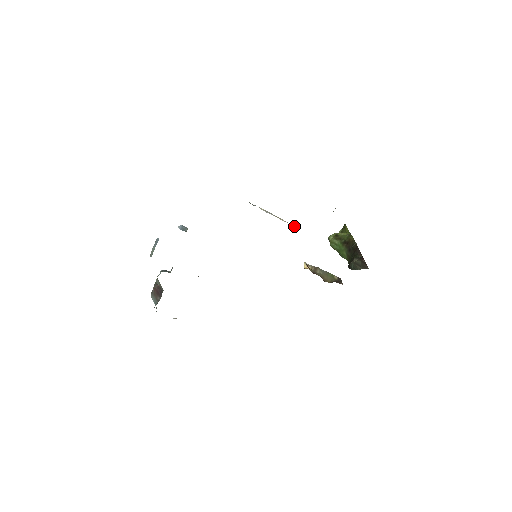
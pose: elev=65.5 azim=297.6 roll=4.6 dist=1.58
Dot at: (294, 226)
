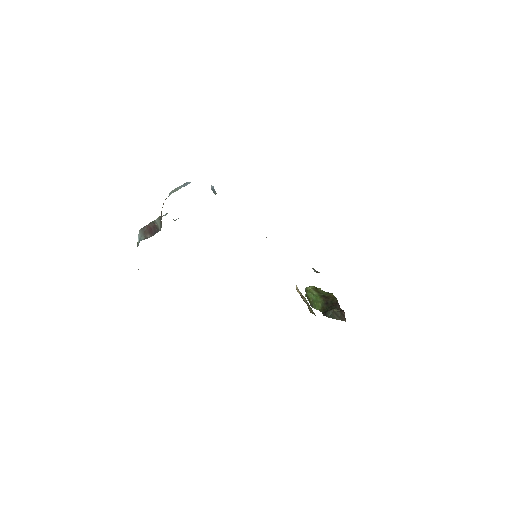
Dot at: occluded
